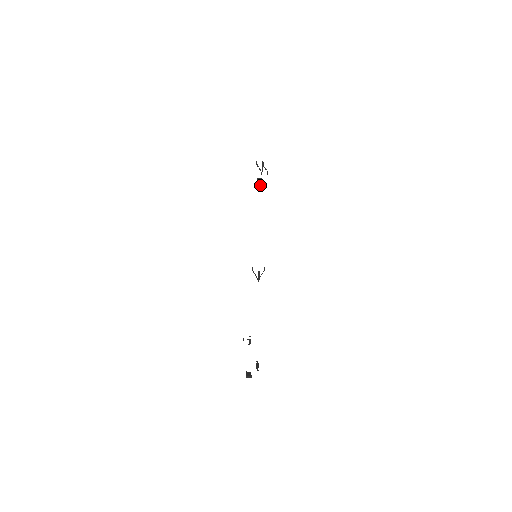
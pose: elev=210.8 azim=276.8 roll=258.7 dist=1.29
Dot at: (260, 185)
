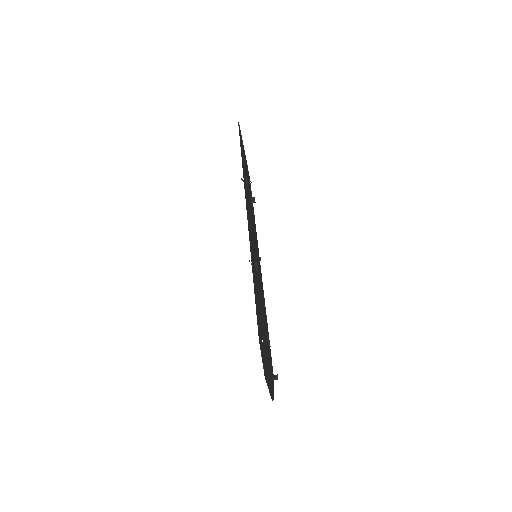
Dot at: occluded
